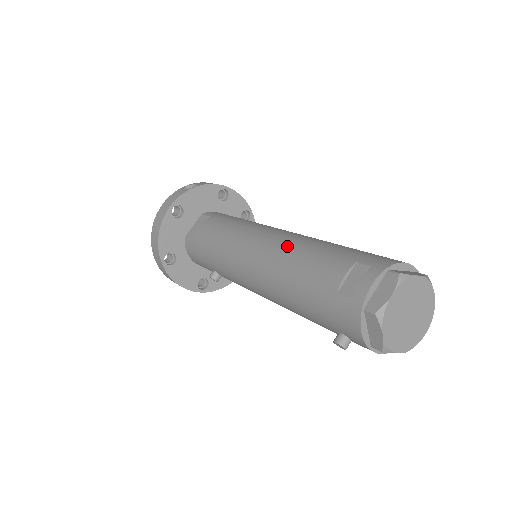
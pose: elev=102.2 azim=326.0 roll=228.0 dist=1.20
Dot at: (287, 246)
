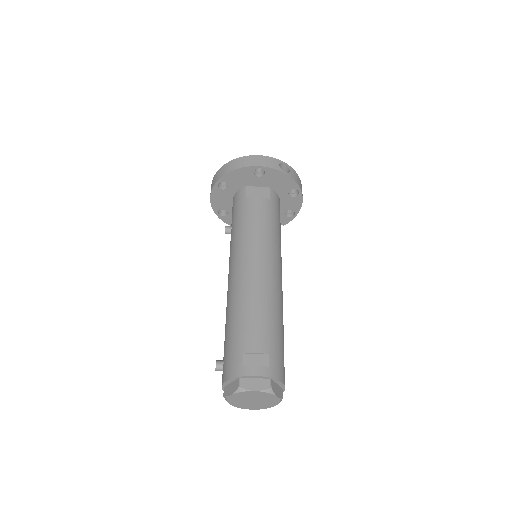
Dot at: (264, 292)
